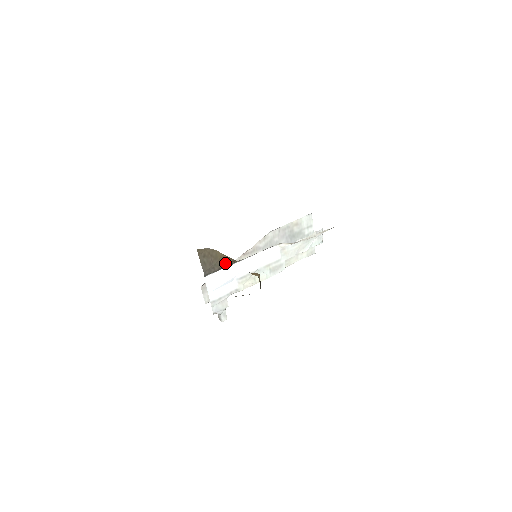
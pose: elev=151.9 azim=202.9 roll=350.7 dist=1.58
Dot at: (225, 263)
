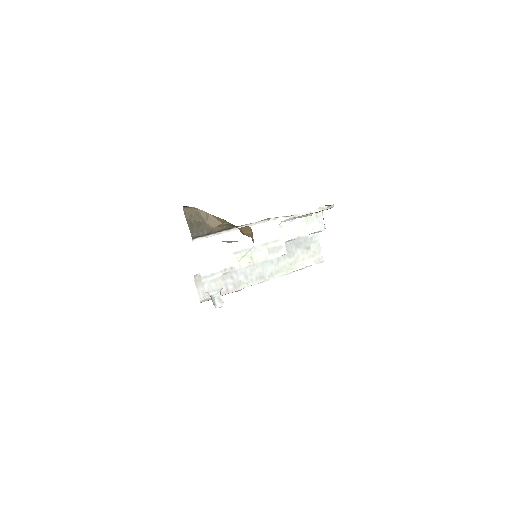
Dot at: (215, 227)
